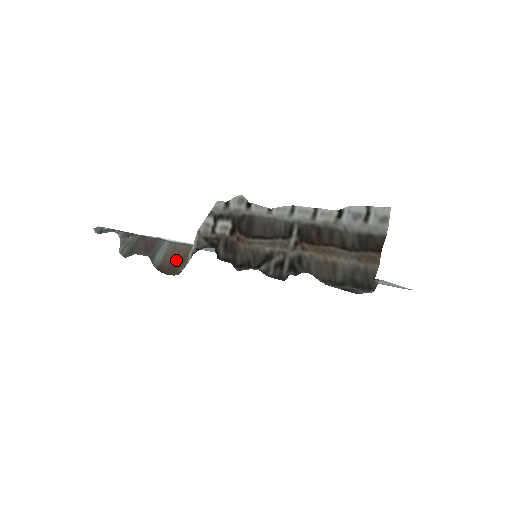
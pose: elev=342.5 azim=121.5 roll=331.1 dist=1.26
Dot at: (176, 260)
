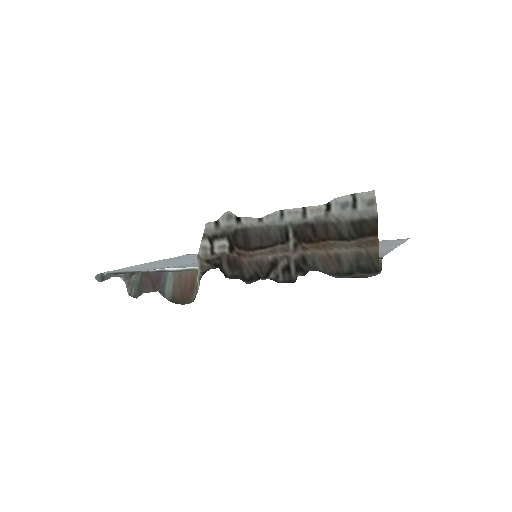
Dot at: (186, 288)
